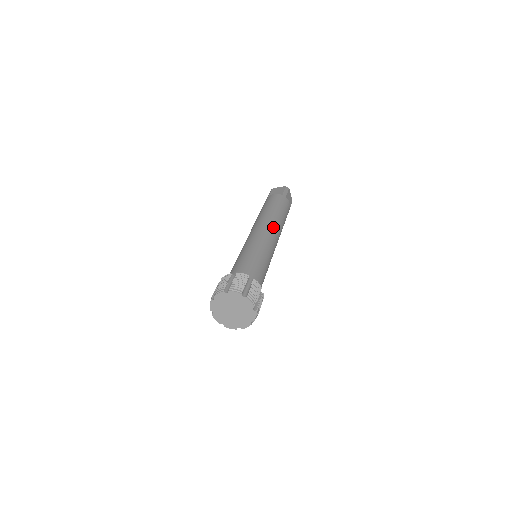
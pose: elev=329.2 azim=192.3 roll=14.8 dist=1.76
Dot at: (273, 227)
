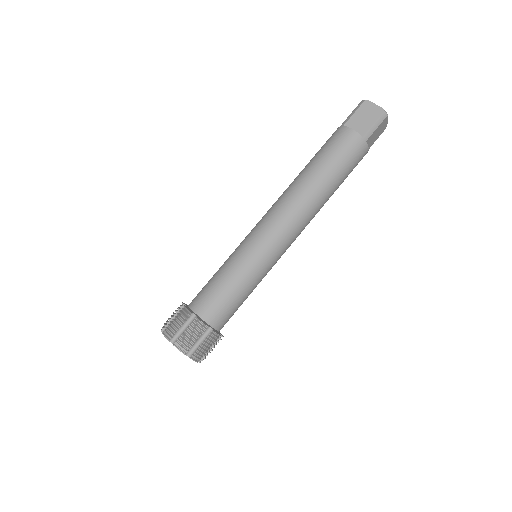
Dot at: (300, 220)
